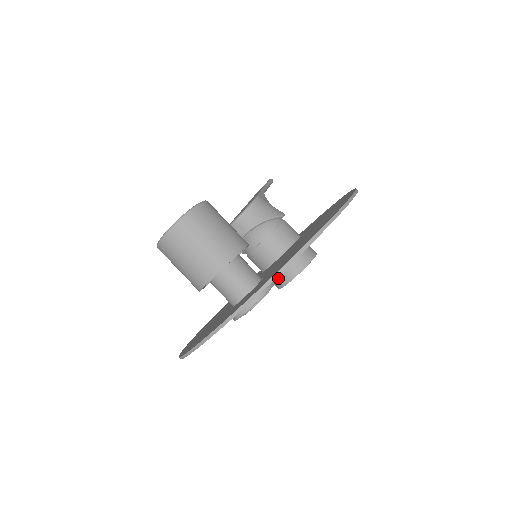
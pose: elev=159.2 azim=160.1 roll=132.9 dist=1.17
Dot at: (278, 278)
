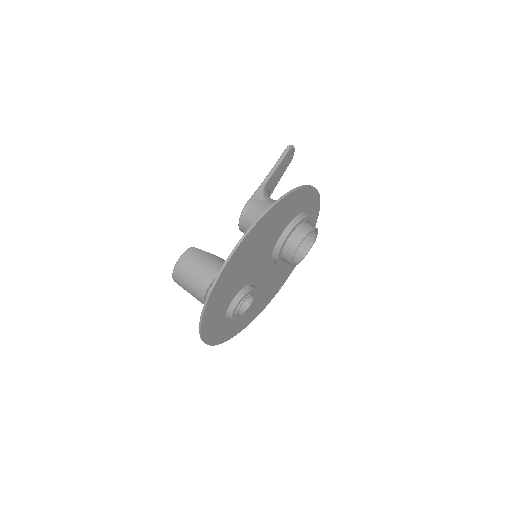
Dot at: occluded
